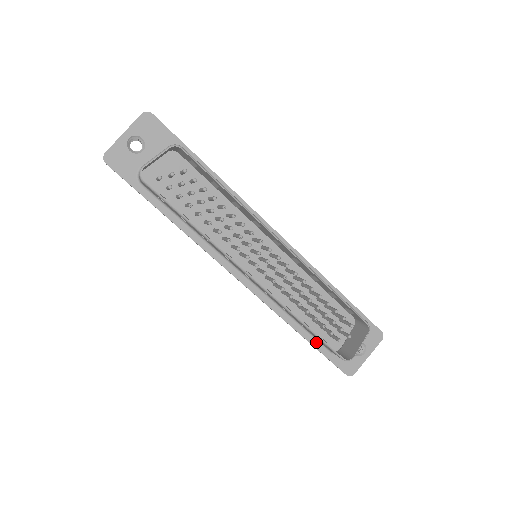
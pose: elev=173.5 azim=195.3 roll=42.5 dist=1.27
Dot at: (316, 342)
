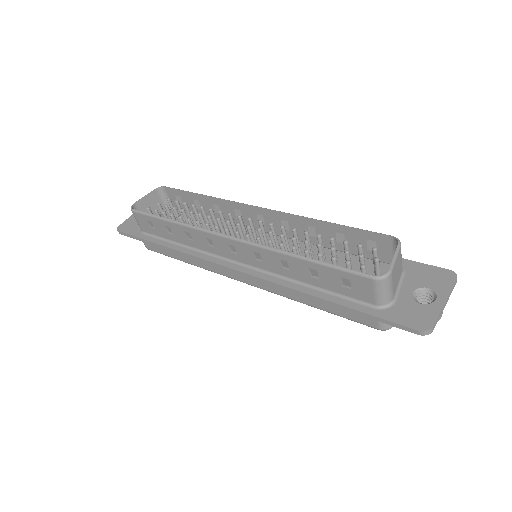
Dot at: (348, 302)
